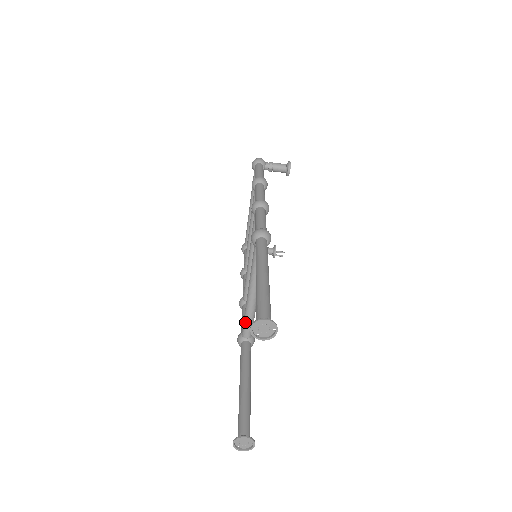
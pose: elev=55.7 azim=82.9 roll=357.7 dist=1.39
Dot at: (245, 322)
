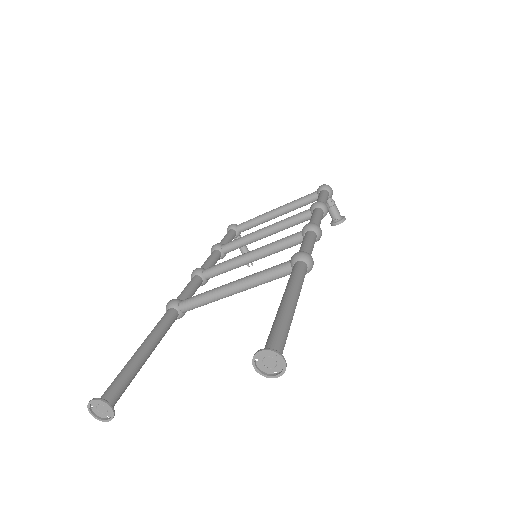
Dot at: (197, 298)
